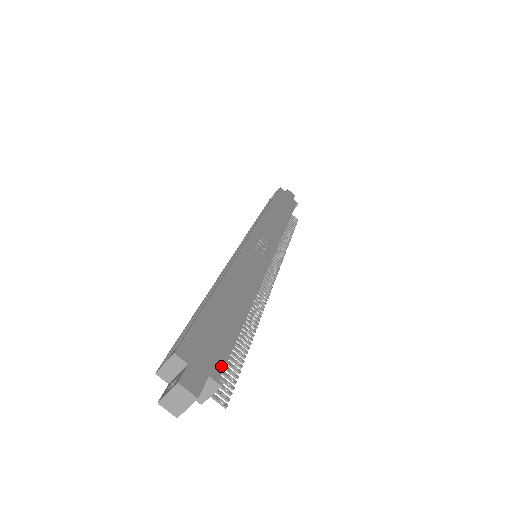
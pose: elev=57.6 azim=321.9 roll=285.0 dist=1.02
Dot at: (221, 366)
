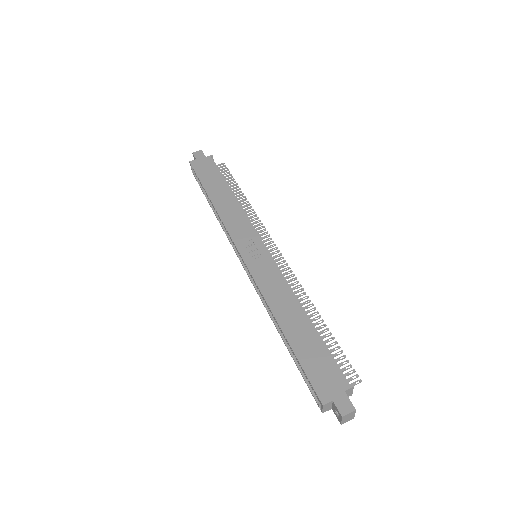
Dot at: (341, 376)
